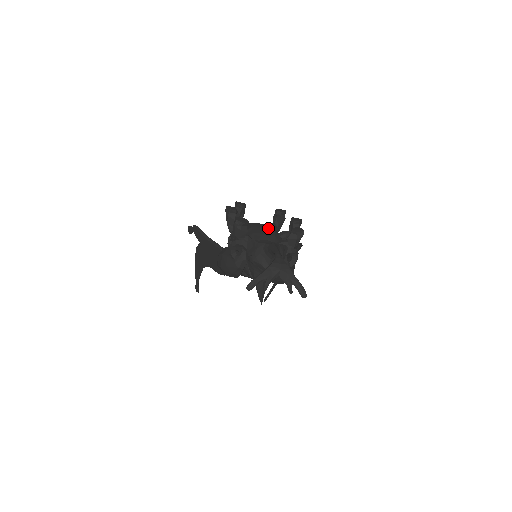
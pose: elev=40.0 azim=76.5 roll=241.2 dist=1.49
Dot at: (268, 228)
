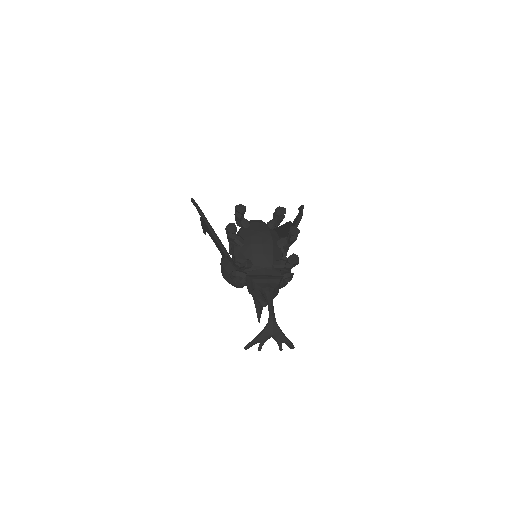
Dot at: (267, 242)
